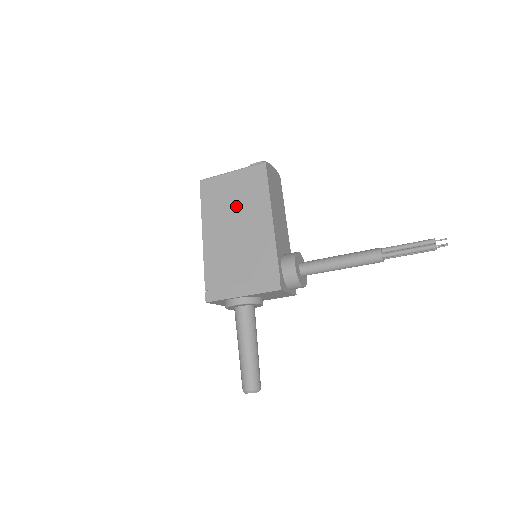
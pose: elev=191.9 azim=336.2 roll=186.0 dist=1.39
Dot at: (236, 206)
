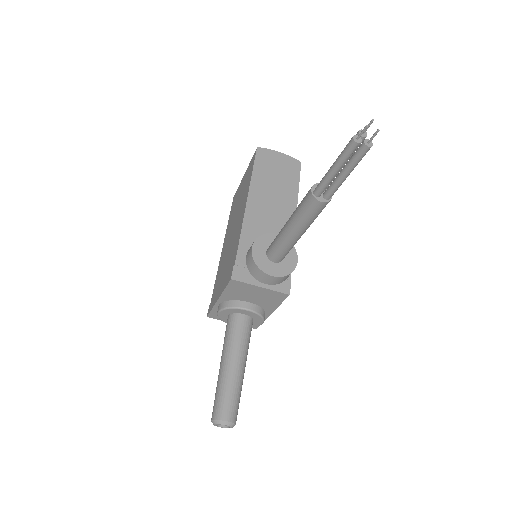
Dot at: (238, 206)
